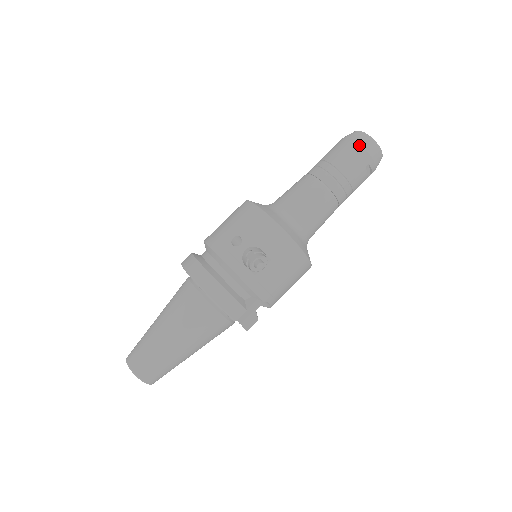
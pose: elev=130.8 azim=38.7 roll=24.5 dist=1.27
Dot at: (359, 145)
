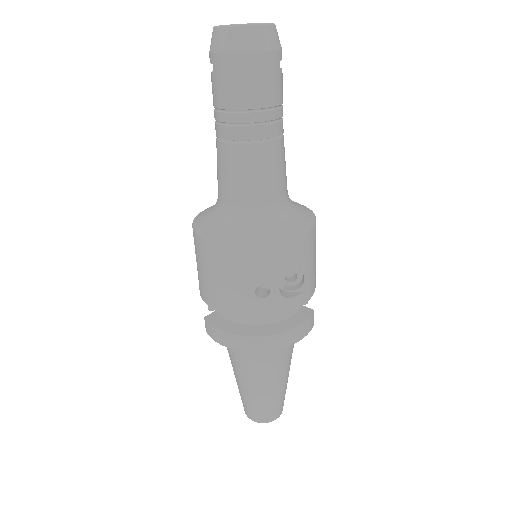
Dot at: (257, 54)
